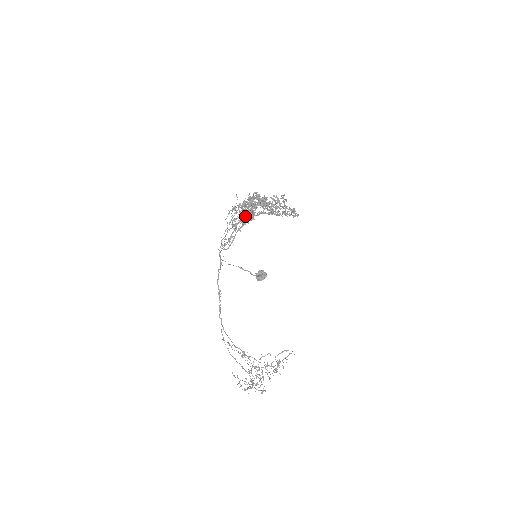
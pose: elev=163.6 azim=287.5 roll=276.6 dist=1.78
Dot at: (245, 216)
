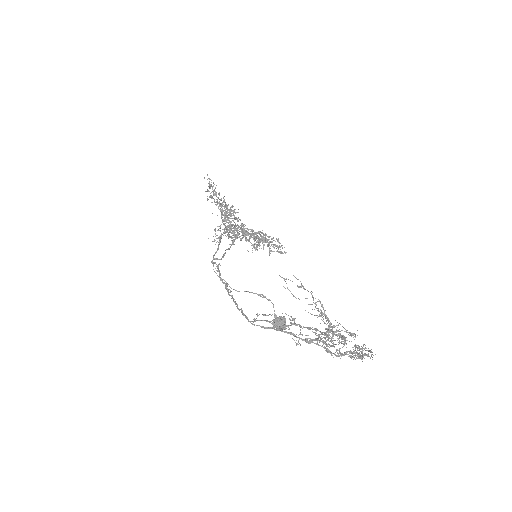
Dot at: (226, 211)
